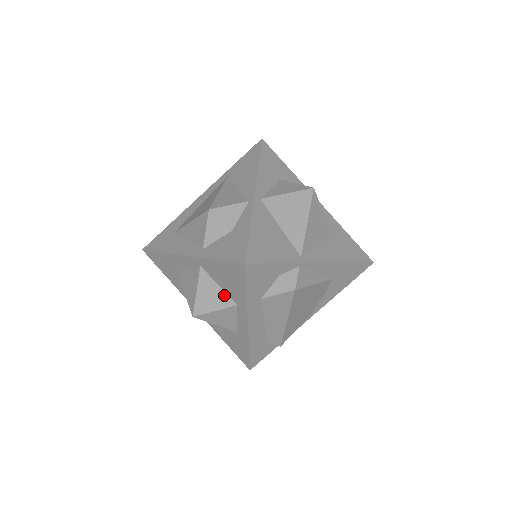
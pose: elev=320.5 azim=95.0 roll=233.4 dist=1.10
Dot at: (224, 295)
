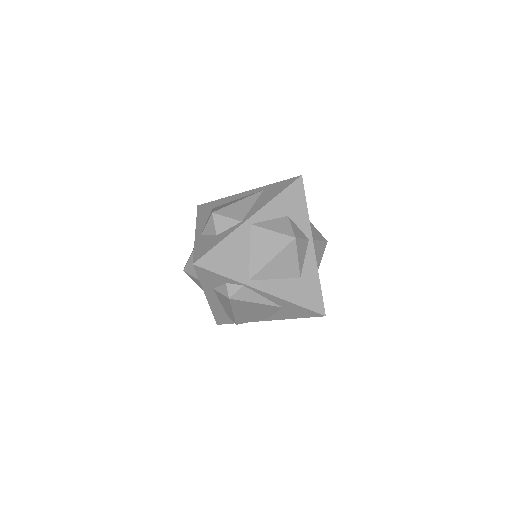
Dot at: occluded
